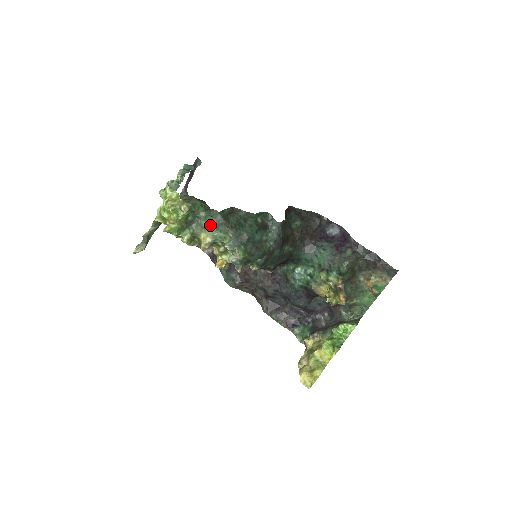
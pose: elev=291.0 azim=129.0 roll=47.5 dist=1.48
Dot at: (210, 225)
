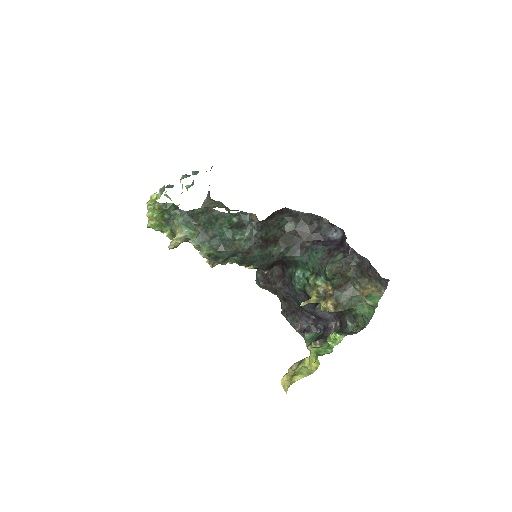
Dot at: (179, 222)
